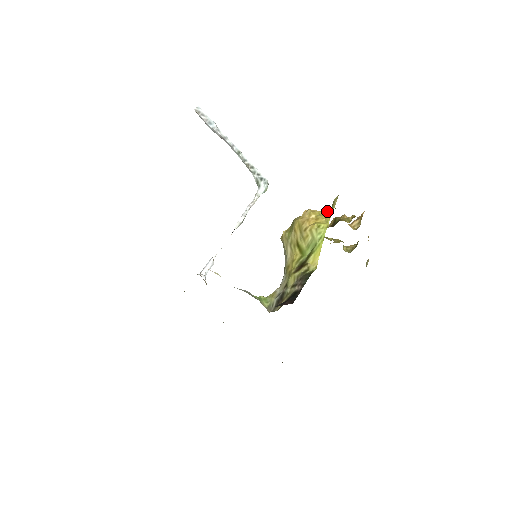
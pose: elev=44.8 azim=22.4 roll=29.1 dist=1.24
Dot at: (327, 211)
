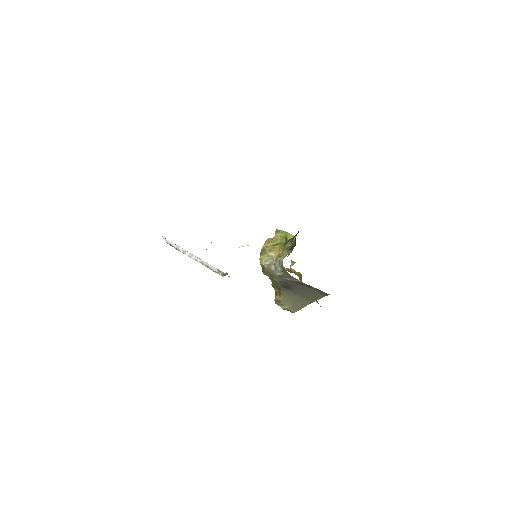
Dot at: occluded
